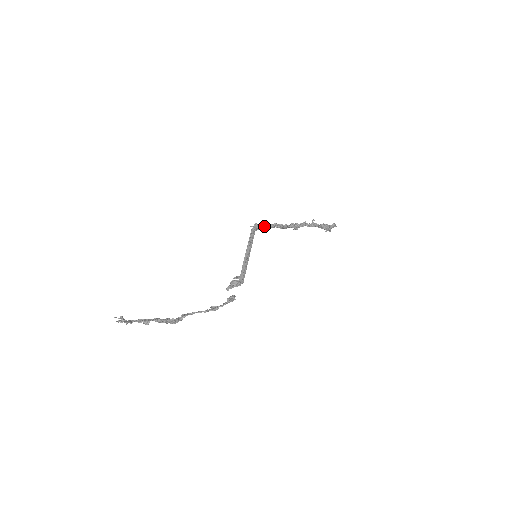
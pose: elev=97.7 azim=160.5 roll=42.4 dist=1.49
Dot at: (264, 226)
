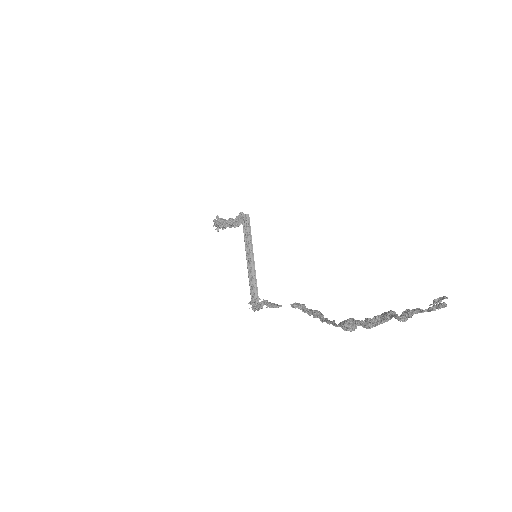
Dot at: occluded
